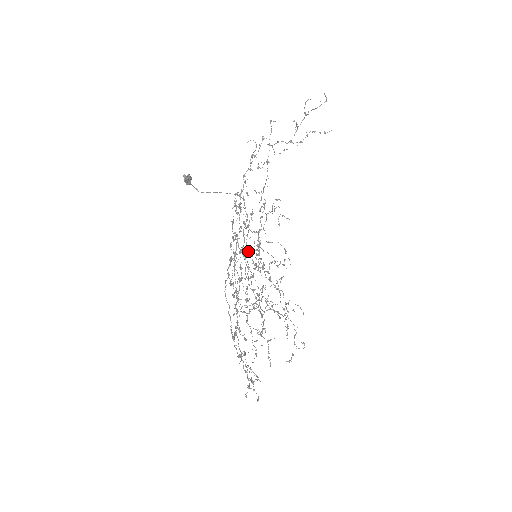
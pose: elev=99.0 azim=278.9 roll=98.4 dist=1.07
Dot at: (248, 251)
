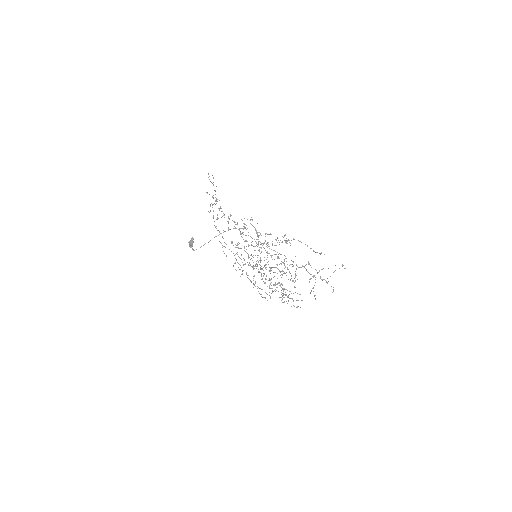
Dot at: occluded
